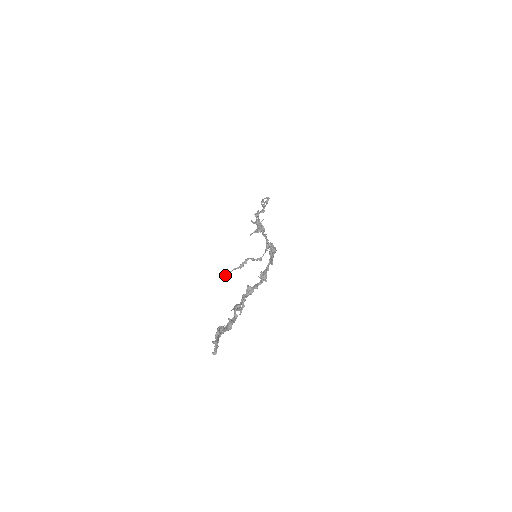
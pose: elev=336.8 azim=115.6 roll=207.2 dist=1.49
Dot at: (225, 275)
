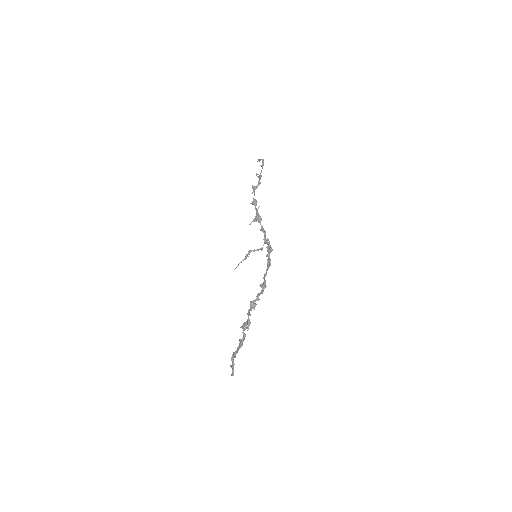
Dot at: occluded
